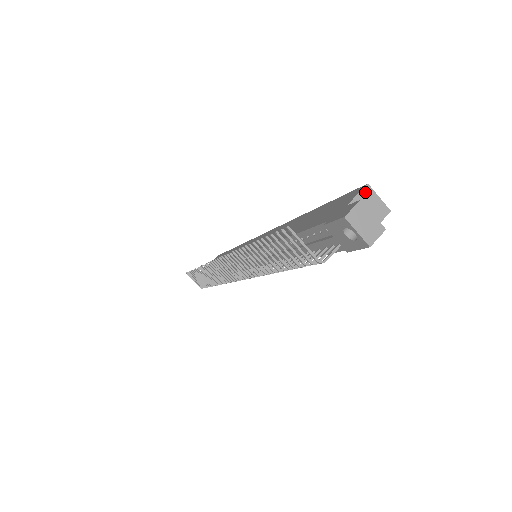
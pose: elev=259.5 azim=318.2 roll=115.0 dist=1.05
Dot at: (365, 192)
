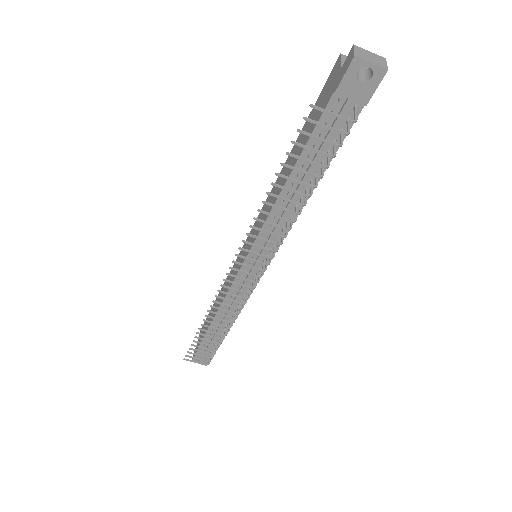
Dot at: (344, 58)
